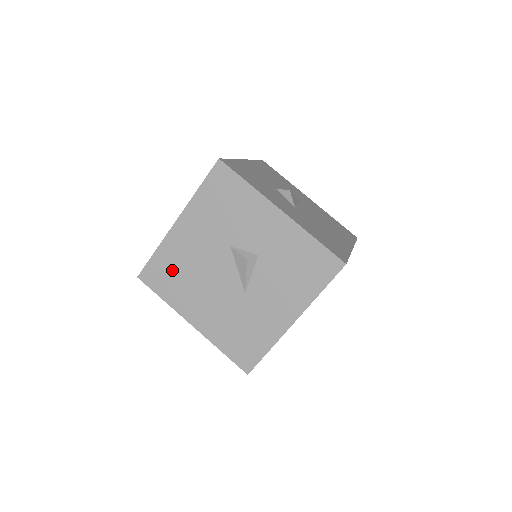
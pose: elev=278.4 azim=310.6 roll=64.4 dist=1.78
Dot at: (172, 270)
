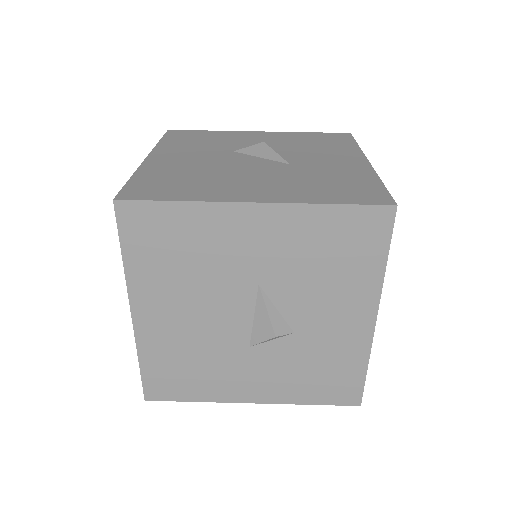
Dot at: (172, 179)
